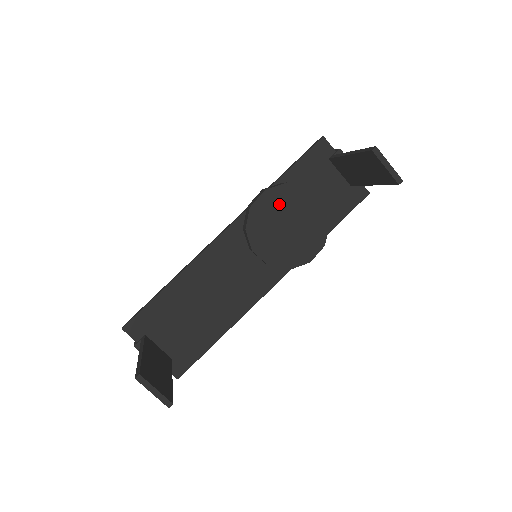
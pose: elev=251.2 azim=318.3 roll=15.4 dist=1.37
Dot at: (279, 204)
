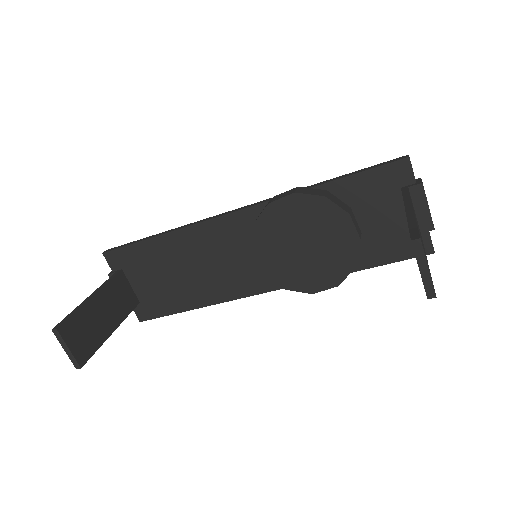
Dot at: (304, 216)
